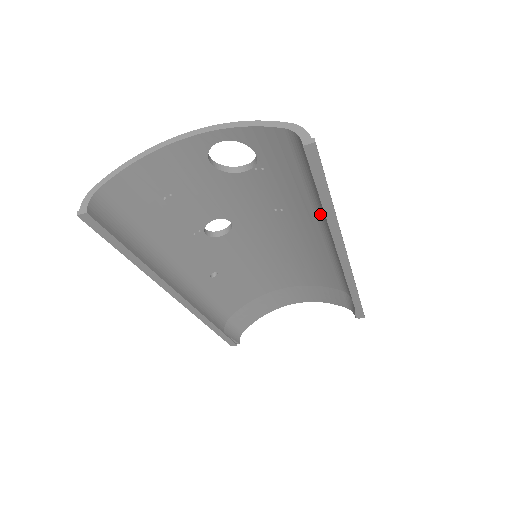
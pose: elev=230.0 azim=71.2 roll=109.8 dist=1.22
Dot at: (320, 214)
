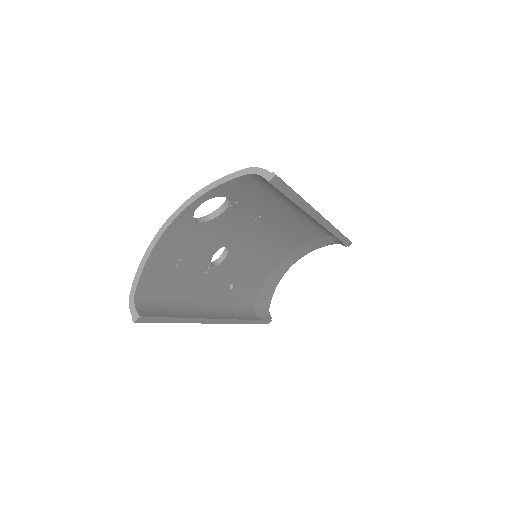
Dot at: (292, 205)
